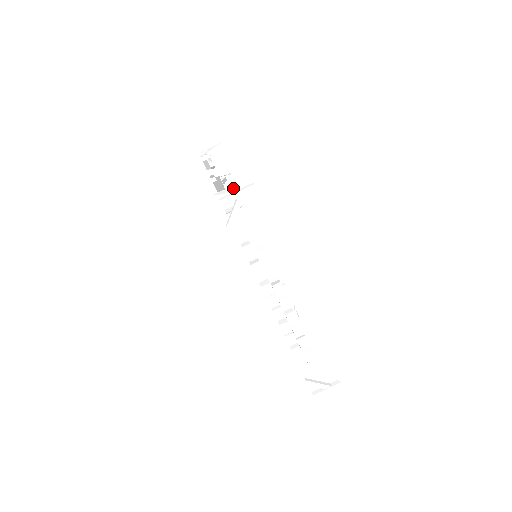
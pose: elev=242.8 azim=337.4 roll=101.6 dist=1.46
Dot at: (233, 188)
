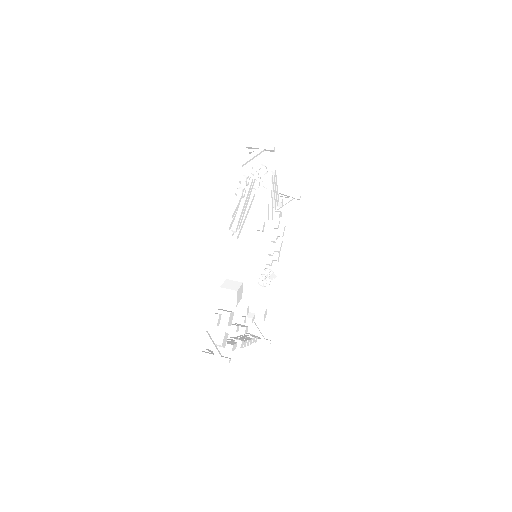
Dot at: (234, 291)
